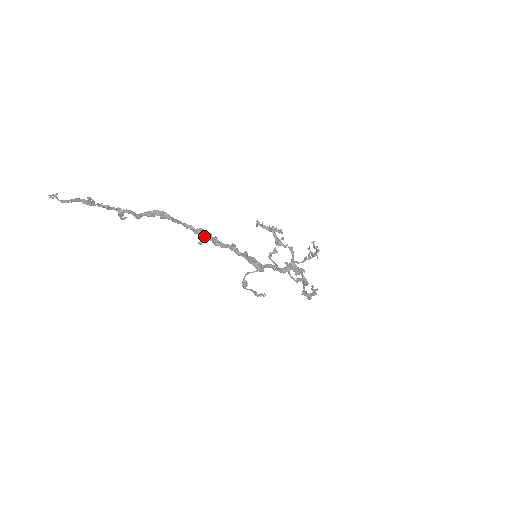
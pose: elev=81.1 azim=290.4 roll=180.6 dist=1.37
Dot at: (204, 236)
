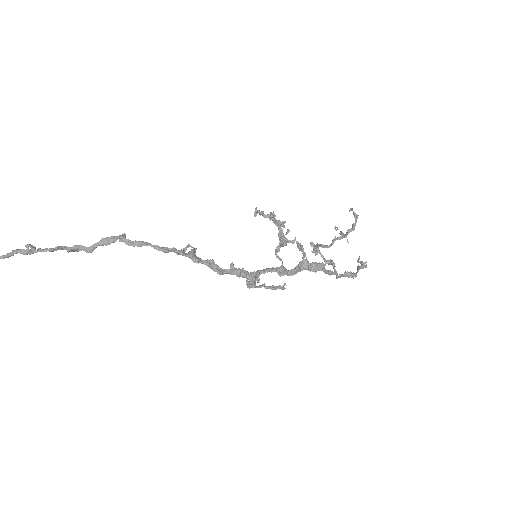
Dot at: (176, 253)
